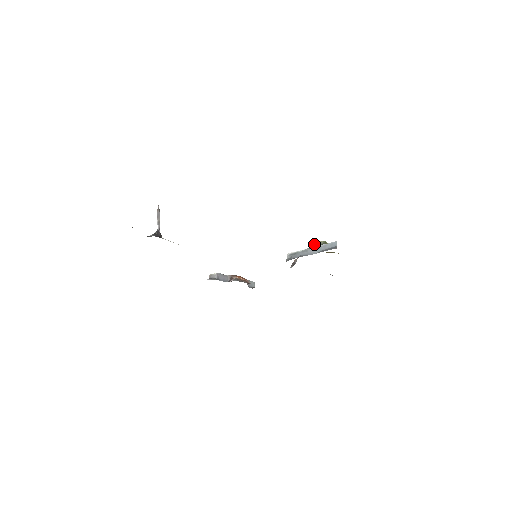
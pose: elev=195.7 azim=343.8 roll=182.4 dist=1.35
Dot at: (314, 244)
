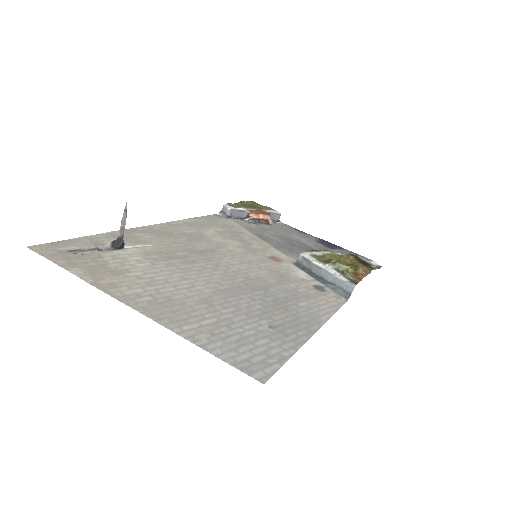
Dot at: (334, 264)
